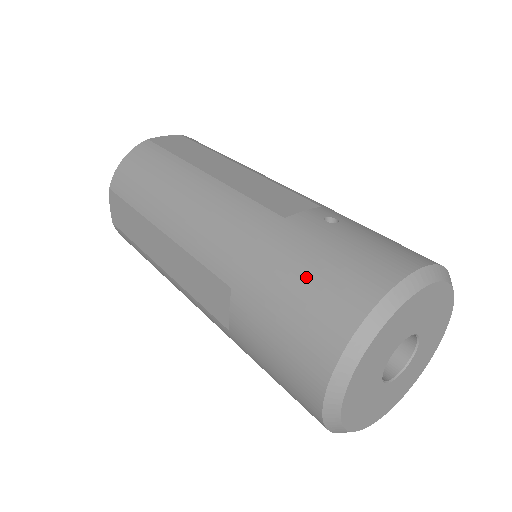
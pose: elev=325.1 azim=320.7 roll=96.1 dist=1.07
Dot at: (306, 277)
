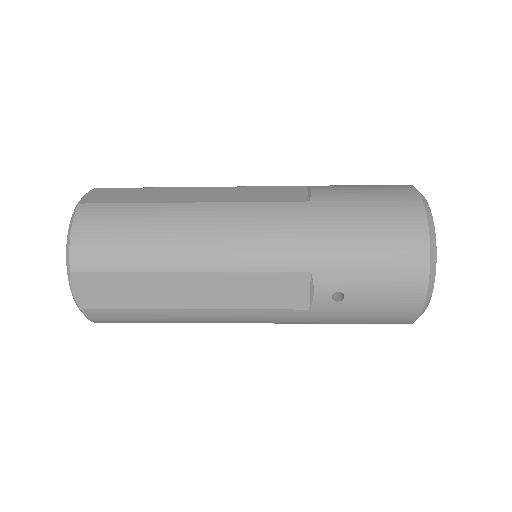
Dot at: occluded
